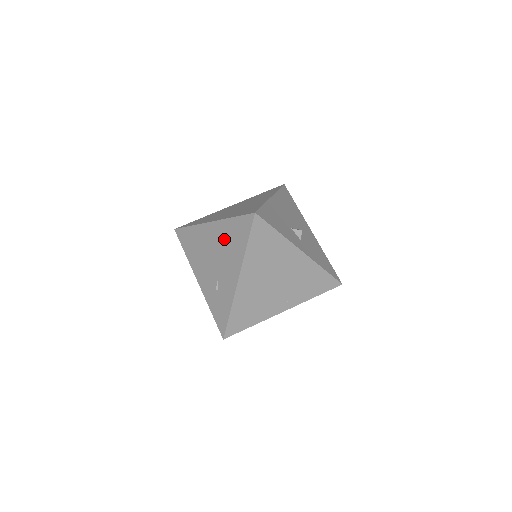
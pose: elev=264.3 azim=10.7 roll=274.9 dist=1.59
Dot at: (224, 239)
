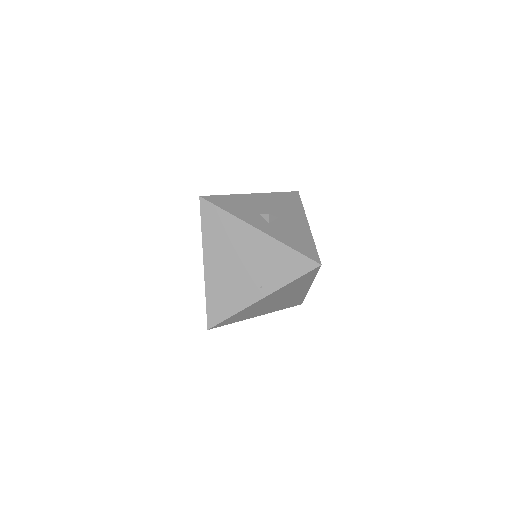
Dot at: occluded
